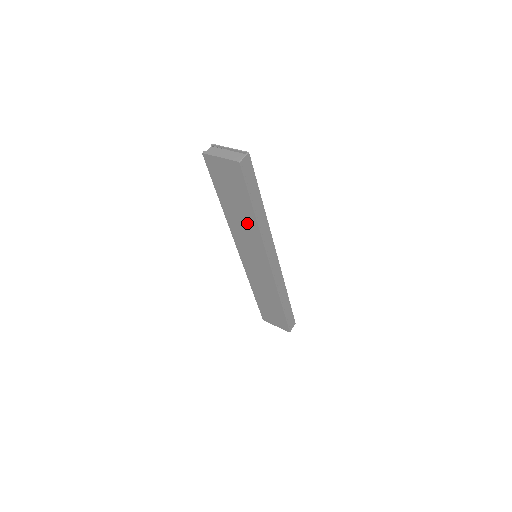
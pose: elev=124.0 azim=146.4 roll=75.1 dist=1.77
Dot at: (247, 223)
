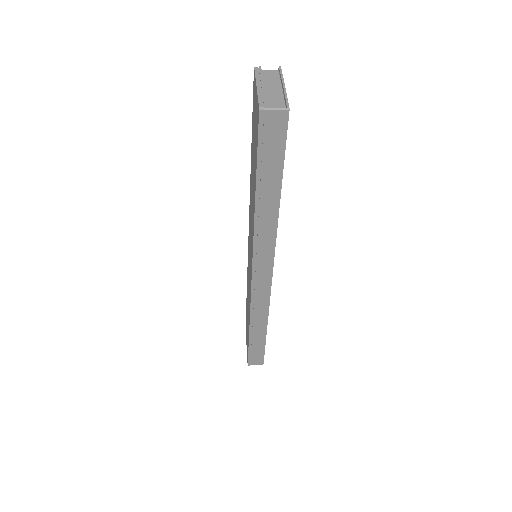
Dot at: occluded
